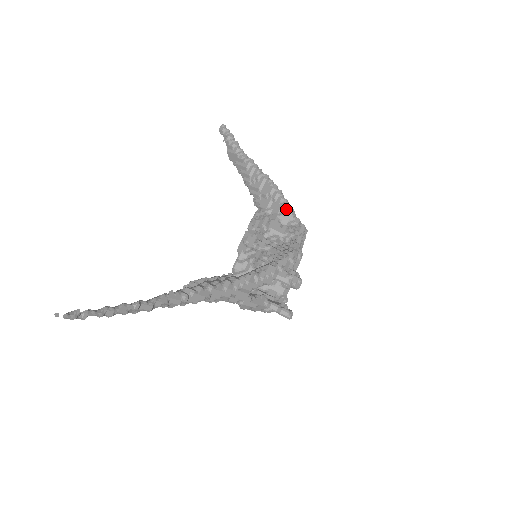
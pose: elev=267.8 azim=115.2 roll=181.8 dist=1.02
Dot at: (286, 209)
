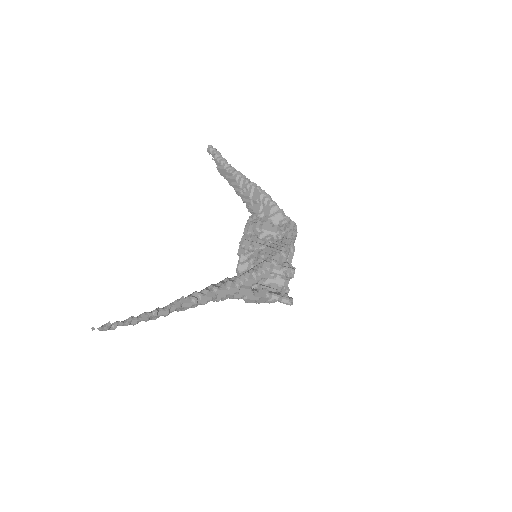
Dot at: (276, 210)
